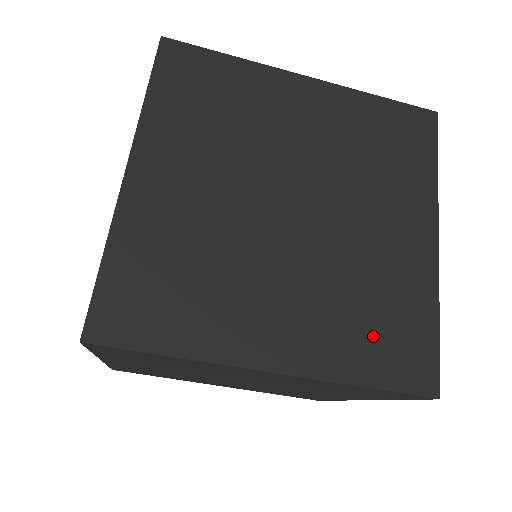
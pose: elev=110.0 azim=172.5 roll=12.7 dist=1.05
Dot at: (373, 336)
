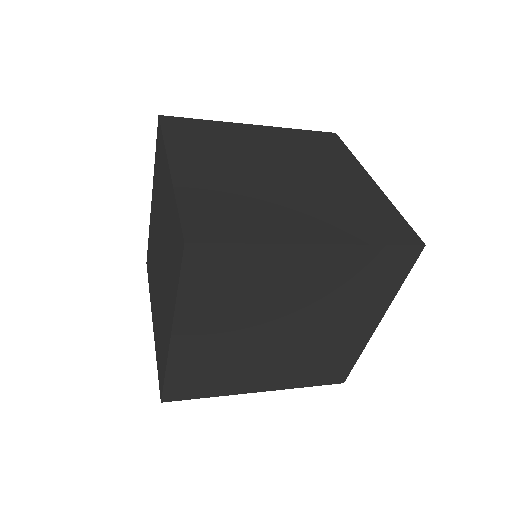
Dot at: (317, 371)
